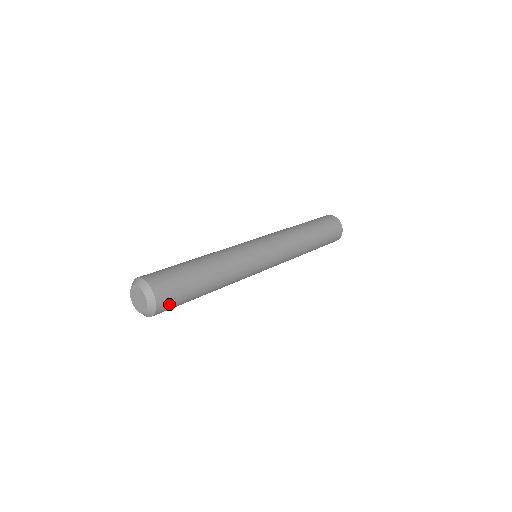
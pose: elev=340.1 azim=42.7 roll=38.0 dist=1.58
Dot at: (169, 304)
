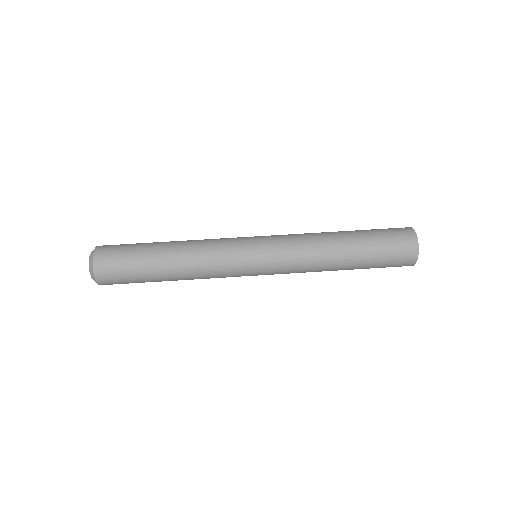
Dot at: occluded
